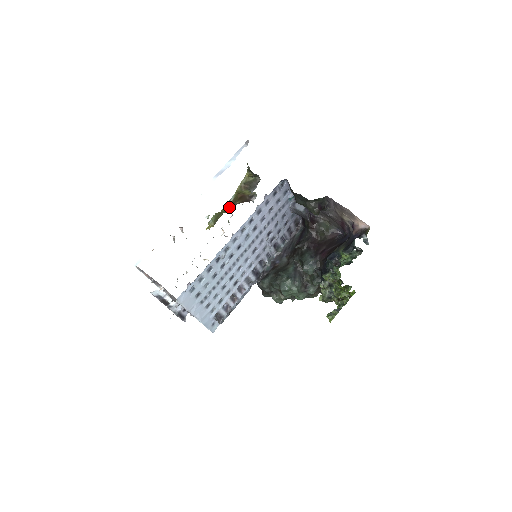
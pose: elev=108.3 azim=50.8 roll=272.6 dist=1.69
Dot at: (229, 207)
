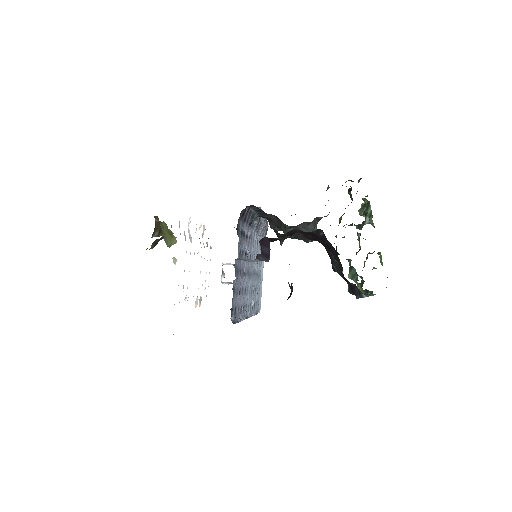
Dot at: (160, 229)
